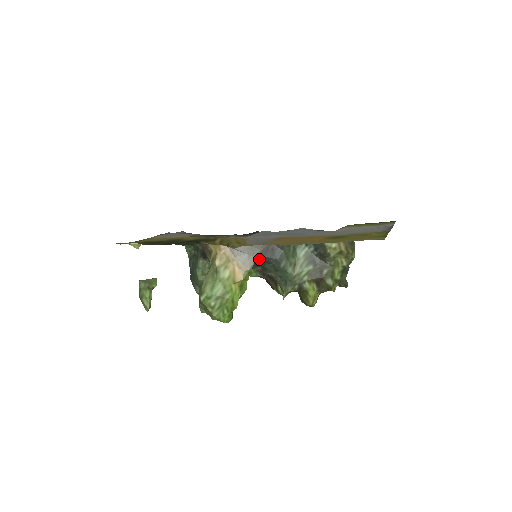
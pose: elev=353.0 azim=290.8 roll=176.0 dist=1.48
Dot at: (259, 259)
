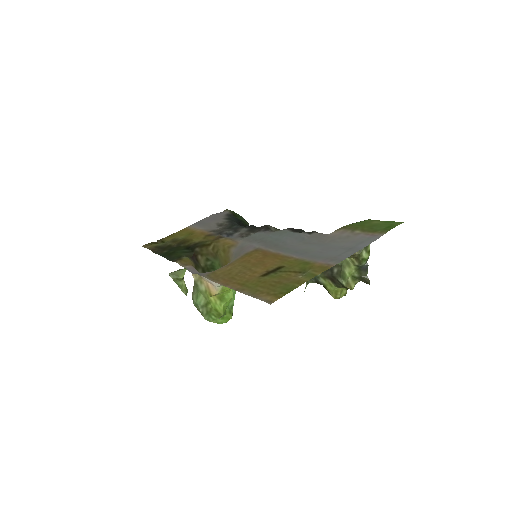
Dot at: occluded
